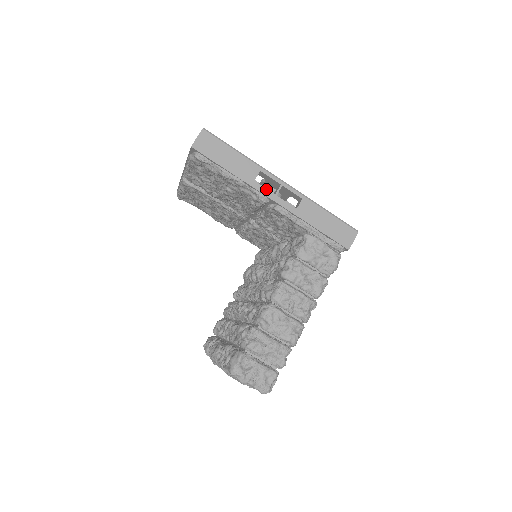
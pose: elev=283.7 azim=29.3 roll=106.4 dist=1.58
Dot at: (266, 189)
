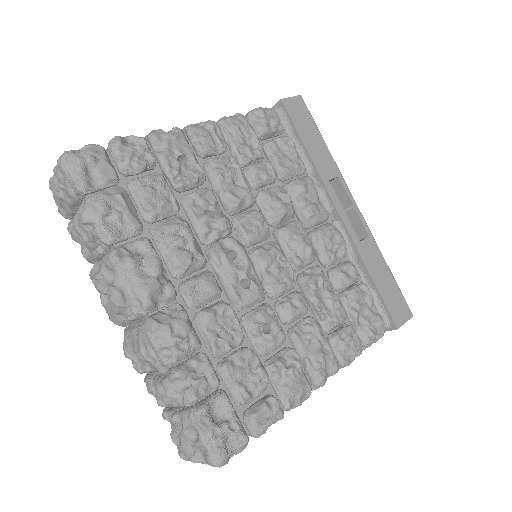
Dot at: occluded
